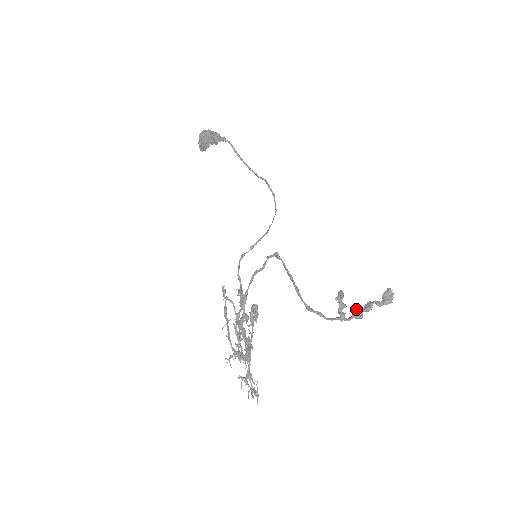
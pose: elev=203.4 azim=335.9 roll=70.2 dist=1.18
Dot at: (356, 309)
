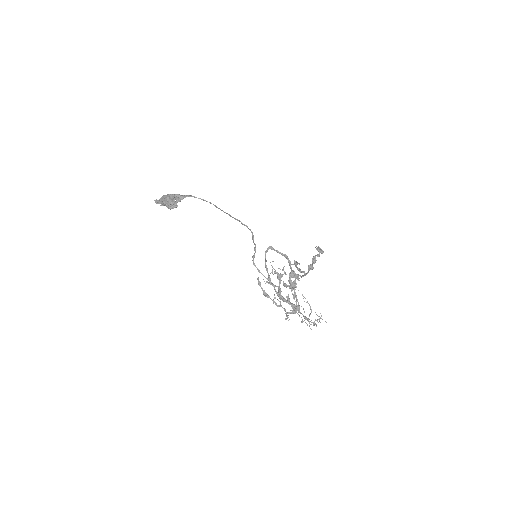
Dot at: (310, 264)
